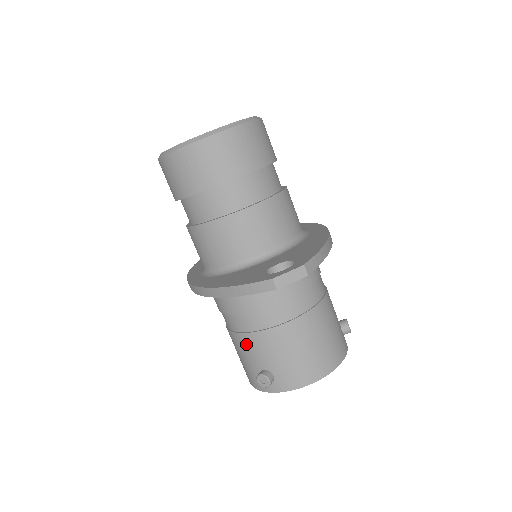
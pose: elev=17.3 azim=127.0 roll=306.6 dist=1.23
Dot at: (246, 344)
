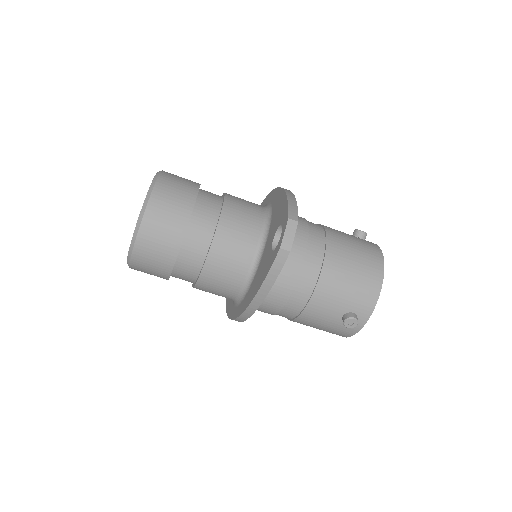
Dot at: (314, 314)
